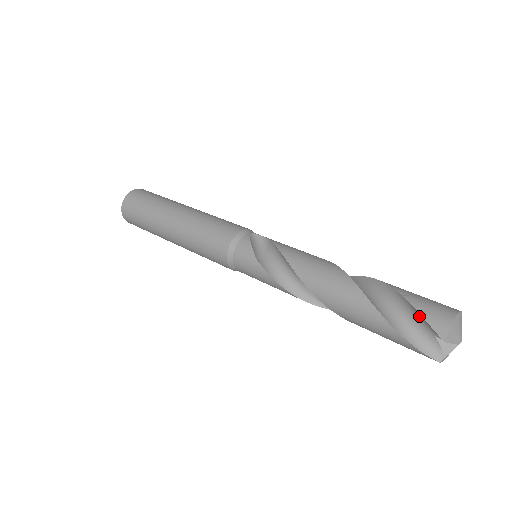
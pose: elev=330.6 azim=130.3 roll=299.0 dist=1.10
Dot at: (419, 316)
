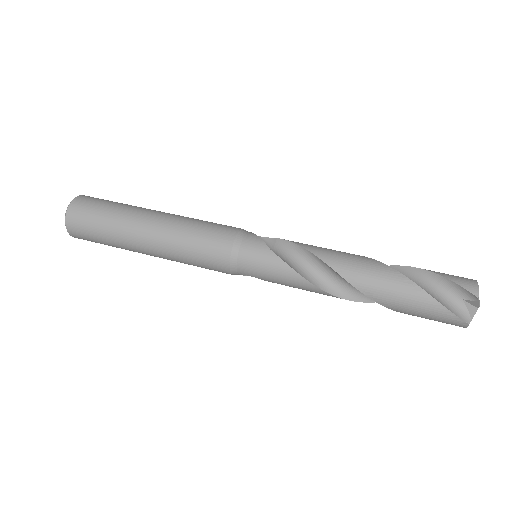
Dot at: (447, 283)
